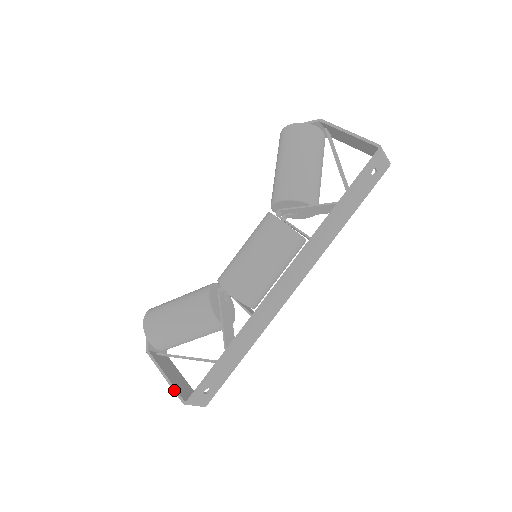
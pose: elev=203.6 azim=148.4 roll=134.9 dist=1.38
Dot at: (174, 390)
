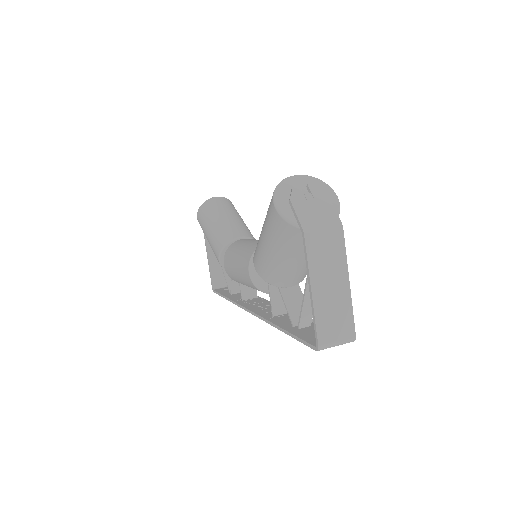
Dot at: (210, 275)
